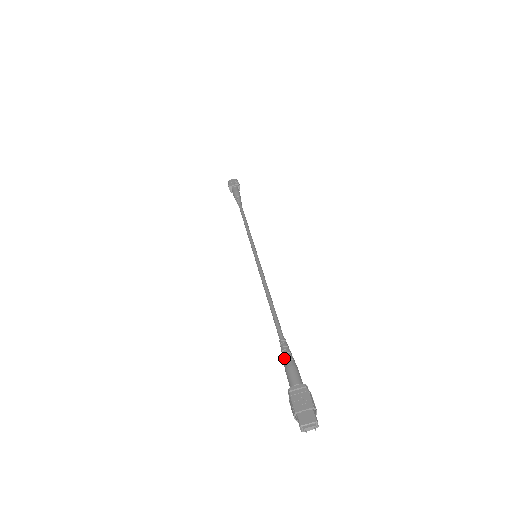
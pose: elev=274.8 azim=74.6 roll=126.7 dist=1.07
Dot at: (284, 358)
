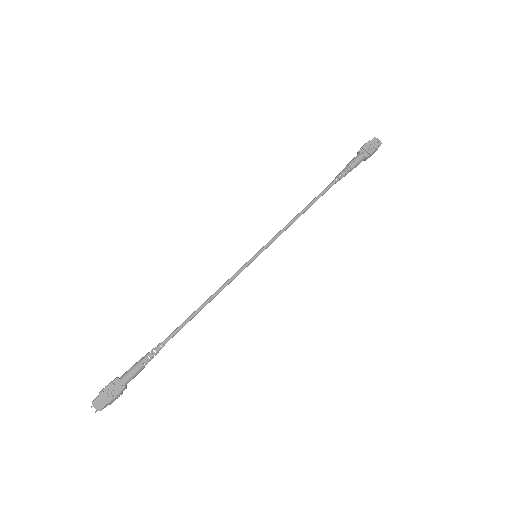
Dot at: (143, 357)
